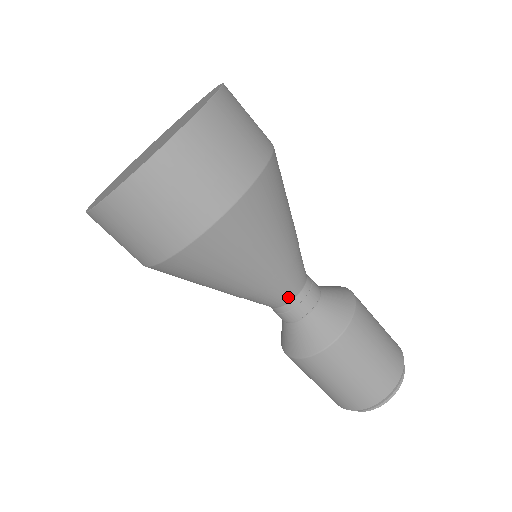
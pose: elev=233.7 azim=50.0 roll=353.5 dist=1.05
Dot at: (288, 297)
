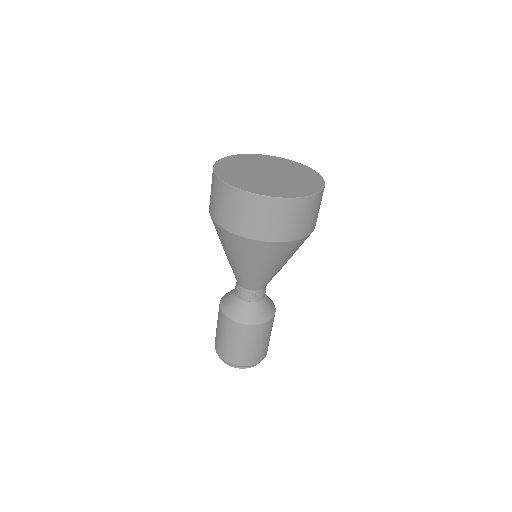
Dot at: (255, 288)
